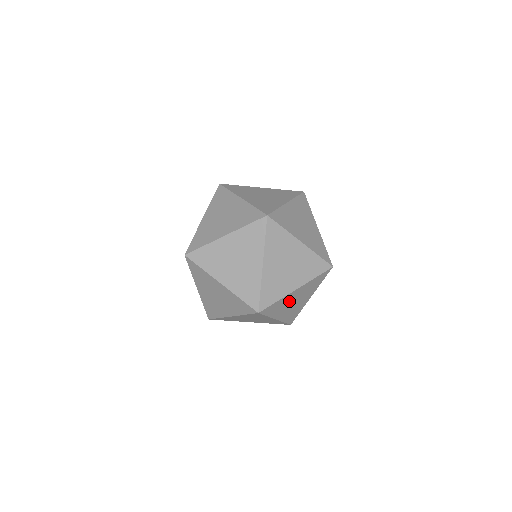
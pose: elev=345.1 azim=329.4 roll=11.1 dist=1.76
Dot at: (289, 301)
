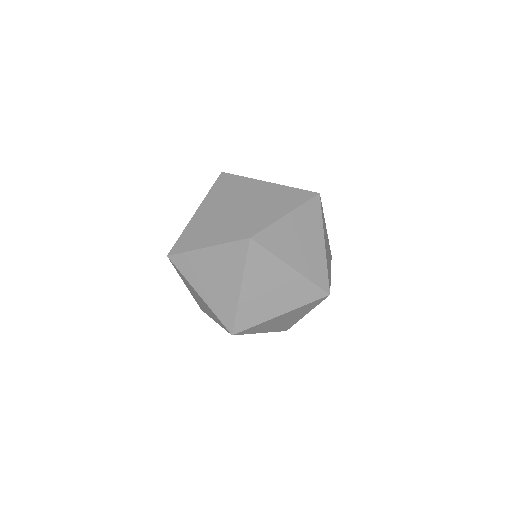
Dot at: (272, 278)
